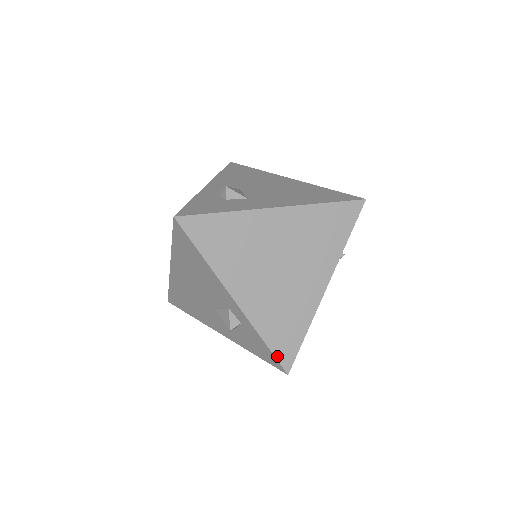
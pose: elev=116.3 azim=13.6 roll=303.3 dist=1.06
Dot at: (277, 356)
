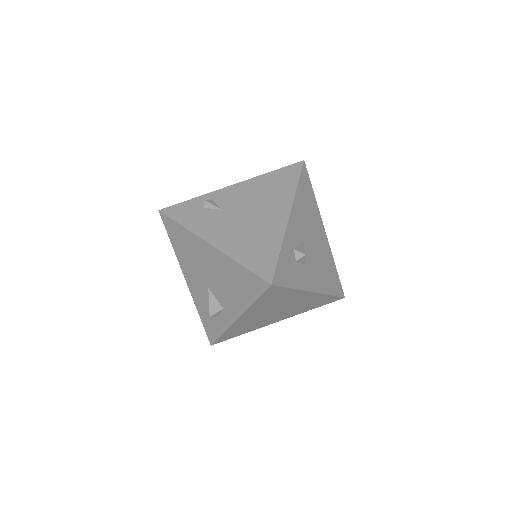
Dot at: (218, 339)
